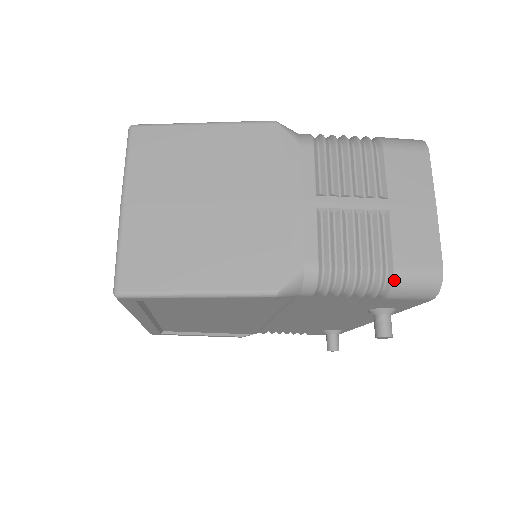
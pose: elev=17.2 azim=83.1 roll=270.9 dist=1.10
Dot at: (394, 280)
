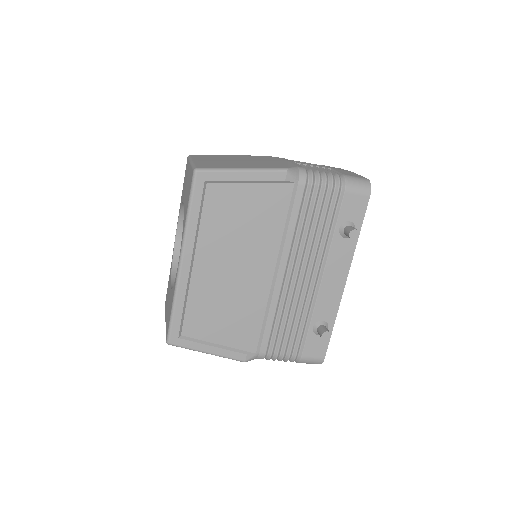
Dot at: (345, 178)
